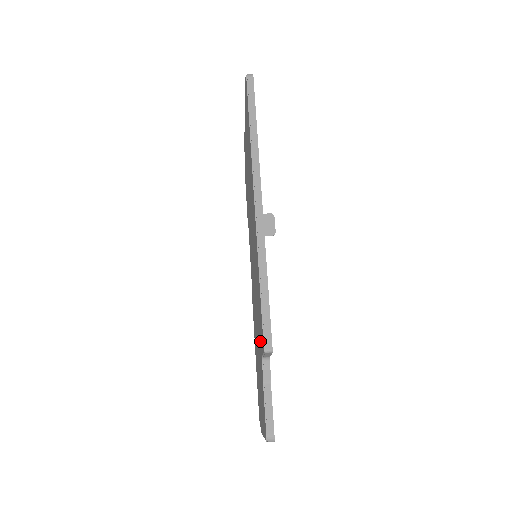
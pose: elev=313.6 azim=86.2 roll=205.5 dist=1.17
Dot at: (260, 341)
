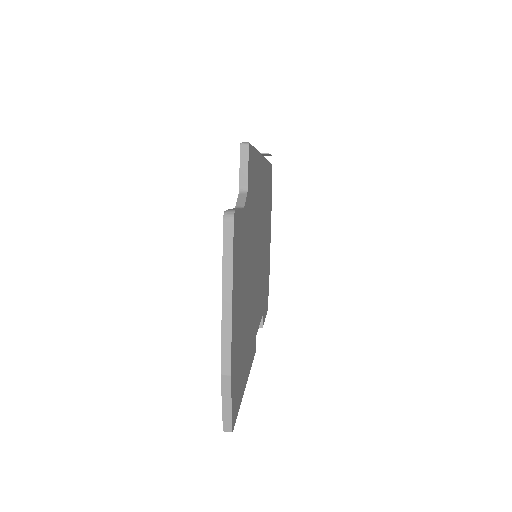
Dot at: occluded
